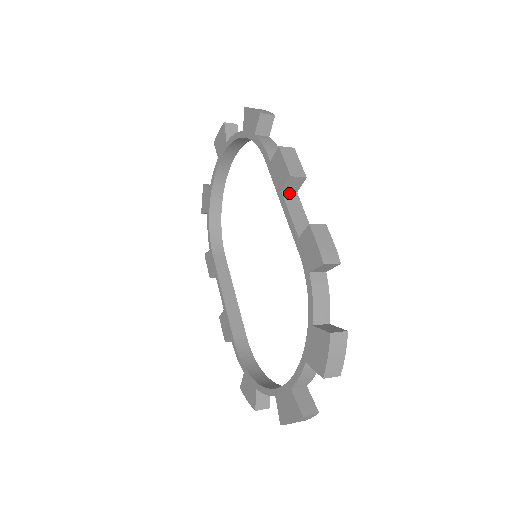
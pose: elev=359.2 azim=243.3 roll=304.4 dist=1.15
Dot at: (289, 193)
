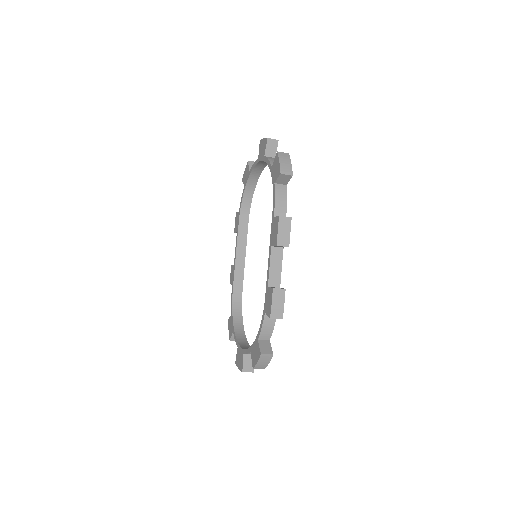
Dot at: (277, 248)
